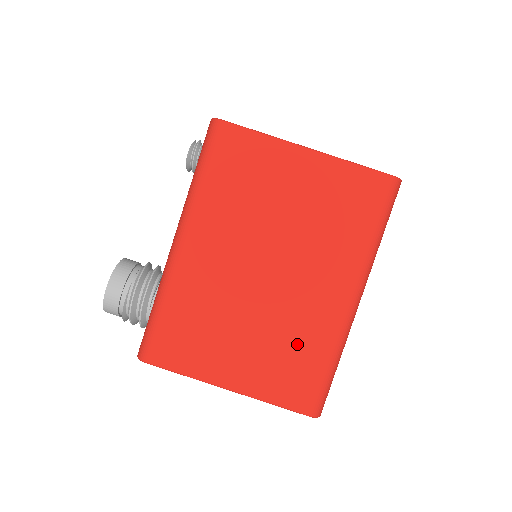
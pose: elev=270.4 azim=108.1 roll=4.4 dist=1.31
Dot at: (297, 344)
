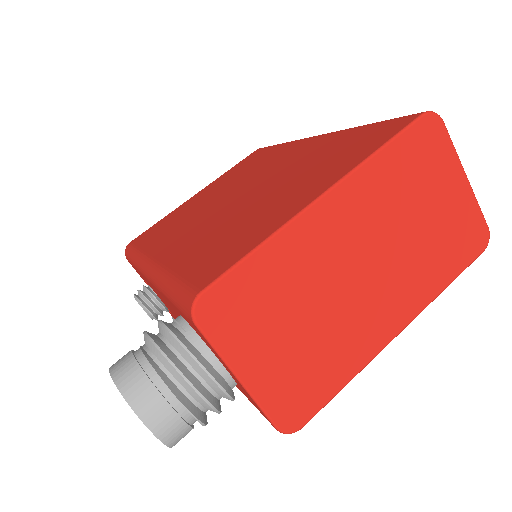
Dot at: (322, 154)
